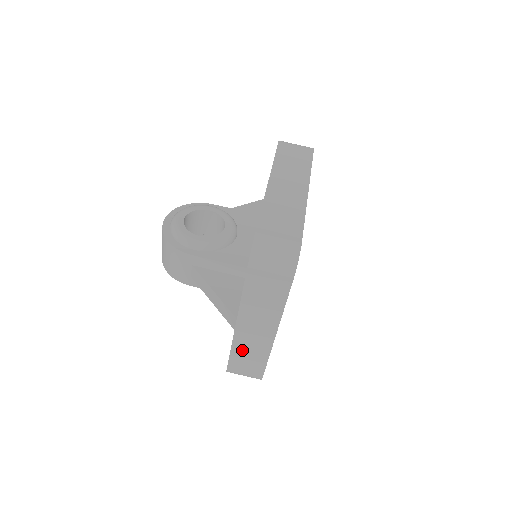
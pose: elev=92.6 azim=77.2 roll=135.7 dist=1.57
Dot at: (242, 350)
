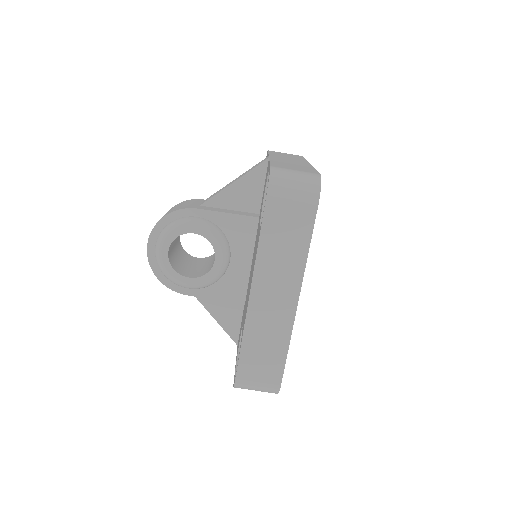
Dot at: occluded
